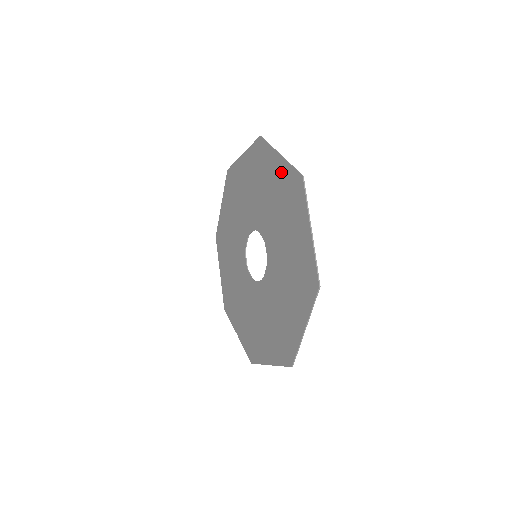
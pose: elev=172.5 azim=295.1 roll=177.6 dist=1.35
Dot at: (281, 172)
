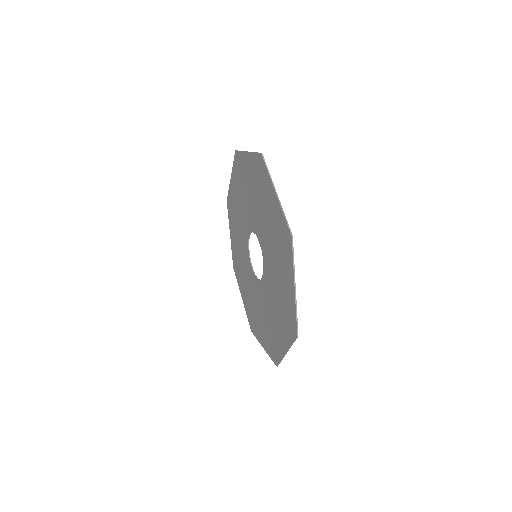
Dot at: (289, 295)
